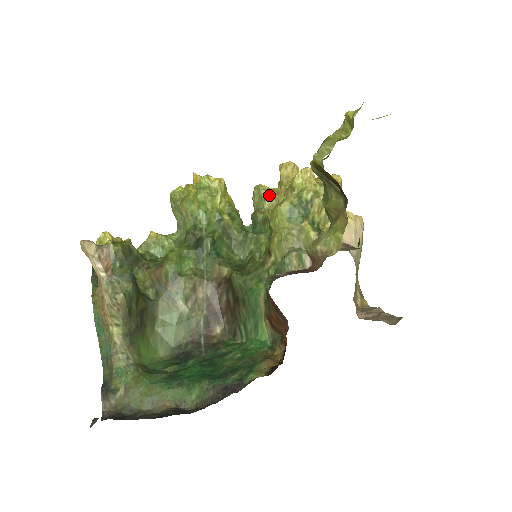
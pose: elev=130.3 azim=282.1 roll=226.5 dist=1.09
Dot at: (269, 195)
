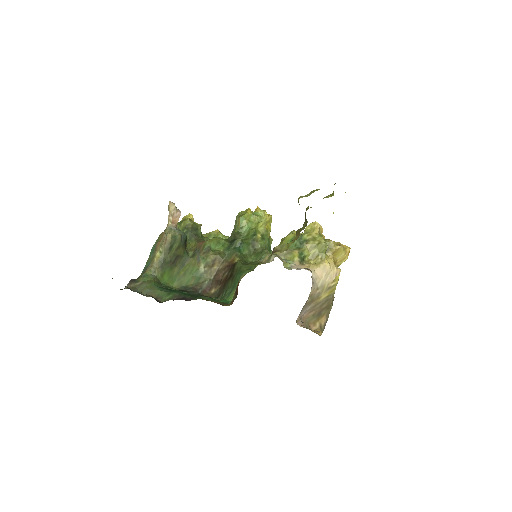
Dot at: occluded
